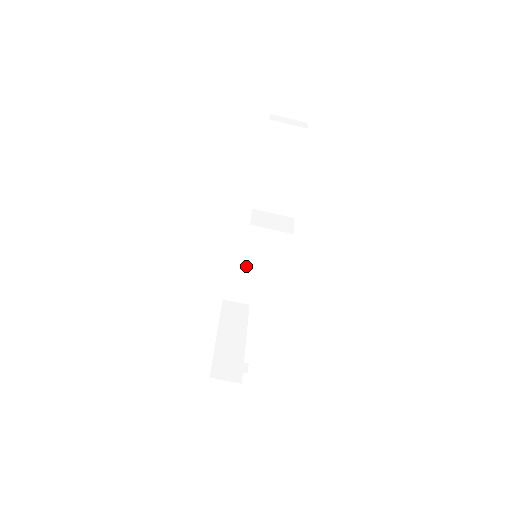
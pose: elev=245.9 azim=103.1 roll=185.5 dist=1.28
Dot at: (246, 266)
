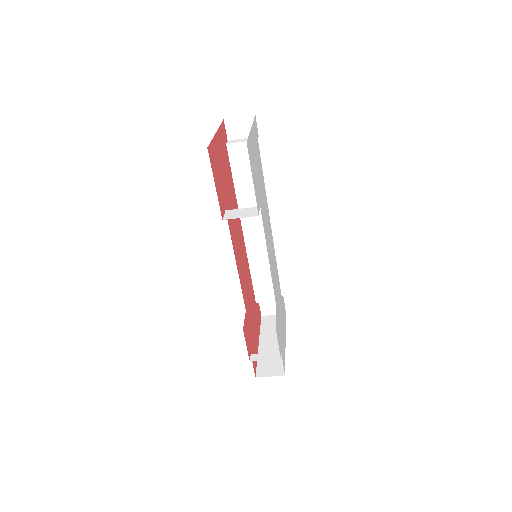
Dot at: (262, 275)
